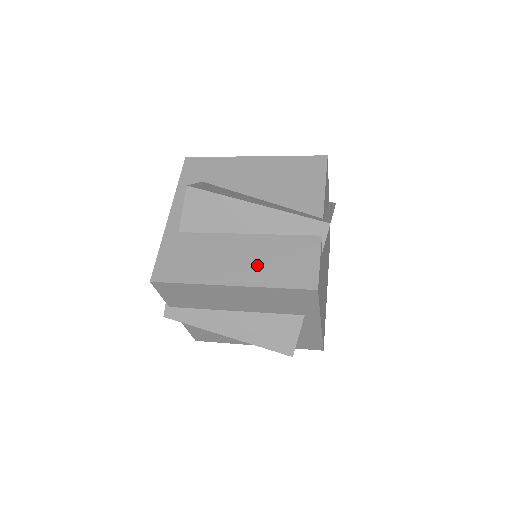
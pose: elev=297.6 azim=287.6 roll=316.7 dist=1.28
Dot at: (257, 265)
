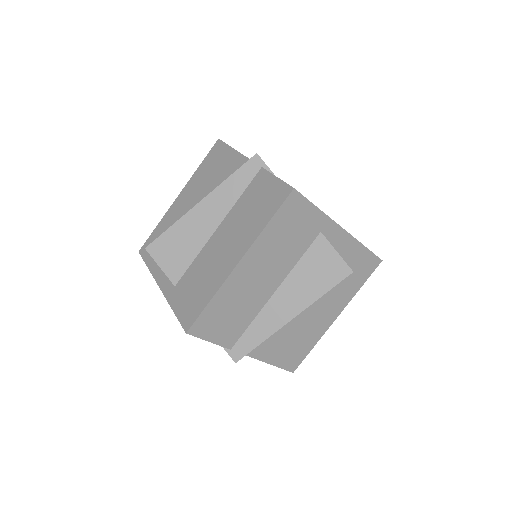
Dot at: (242, 231)
